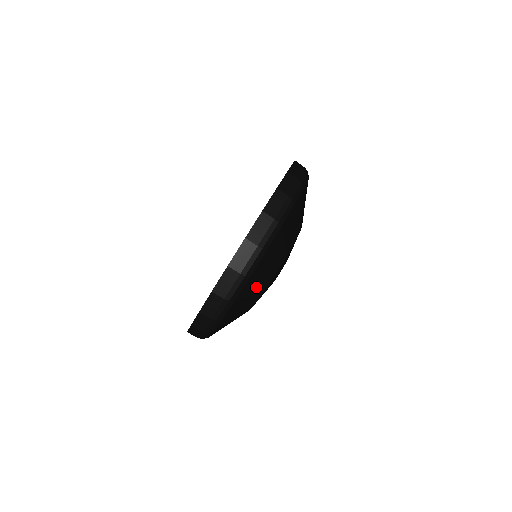
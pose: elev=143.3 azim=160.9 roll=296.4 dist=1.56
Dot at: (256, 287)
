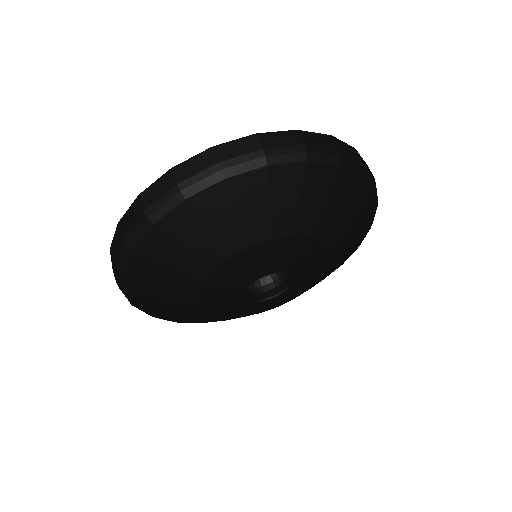
Dot at: (180, 257)
